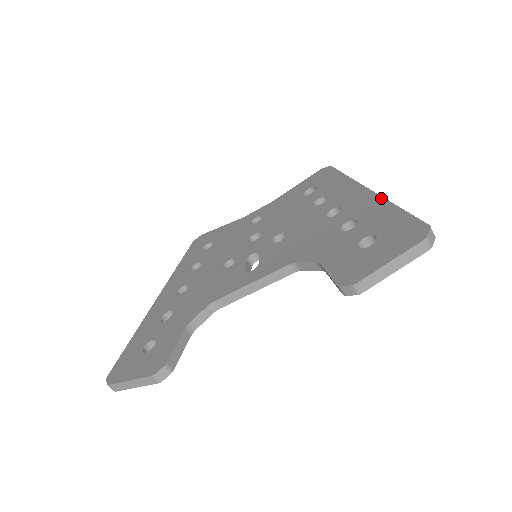
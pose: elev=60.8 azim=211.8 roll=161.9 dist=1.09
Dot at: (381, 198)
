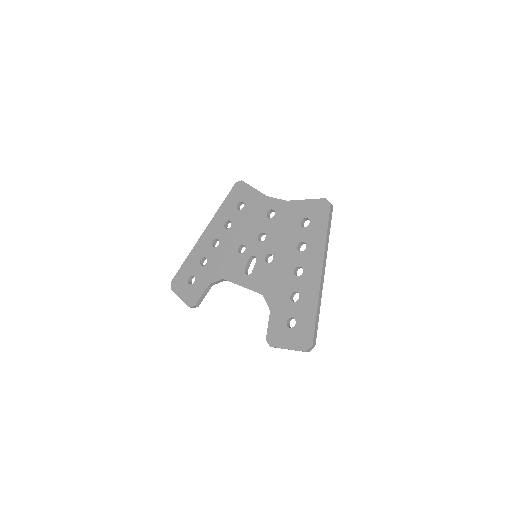
Dot at: (318, 292)
